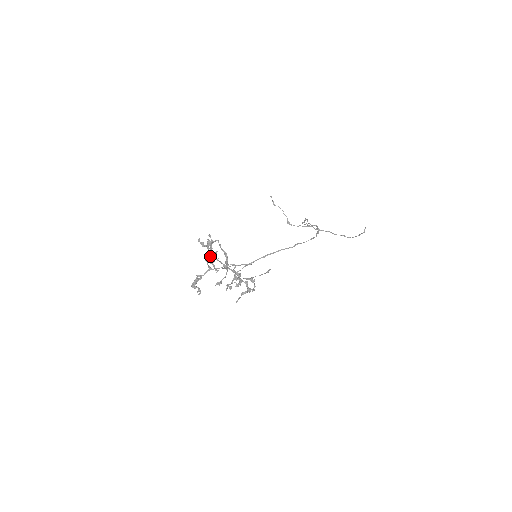
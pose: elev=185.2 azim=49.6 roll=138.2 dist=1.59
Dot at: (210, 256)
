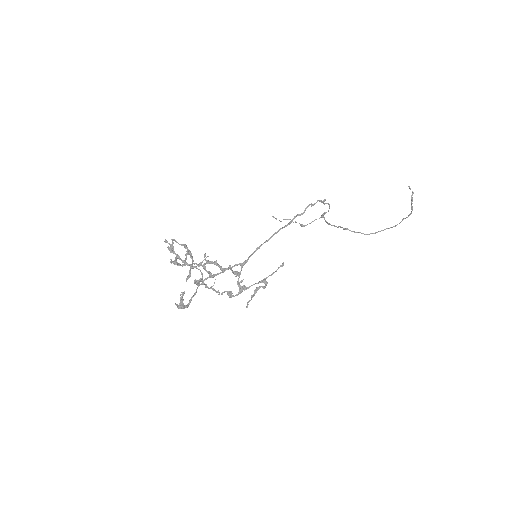
Dot at: occluded
